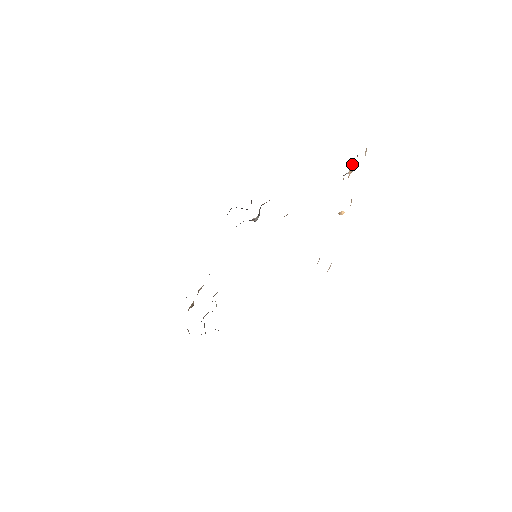
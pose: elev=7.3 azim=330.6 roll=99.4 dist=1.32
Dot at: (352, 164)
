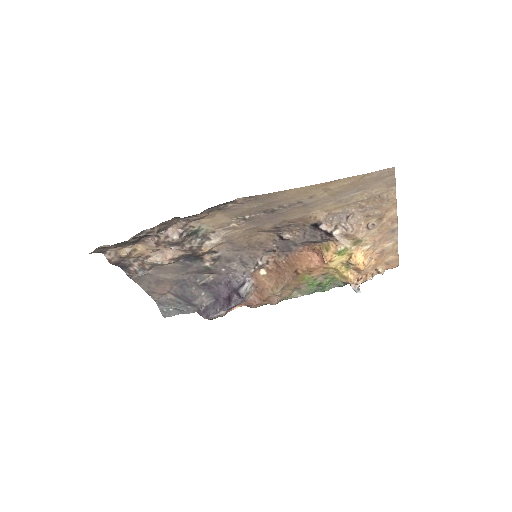
Dot at: (366, 279)
